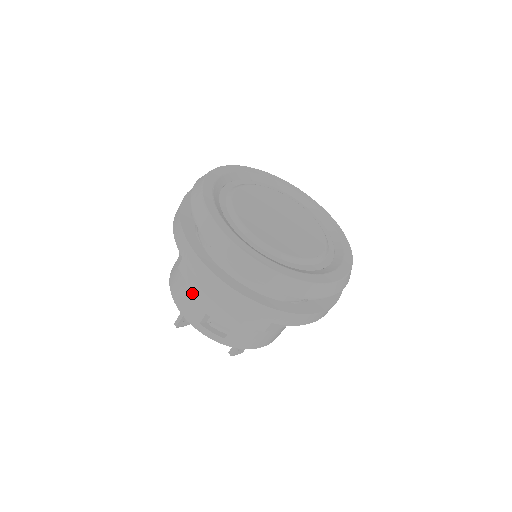
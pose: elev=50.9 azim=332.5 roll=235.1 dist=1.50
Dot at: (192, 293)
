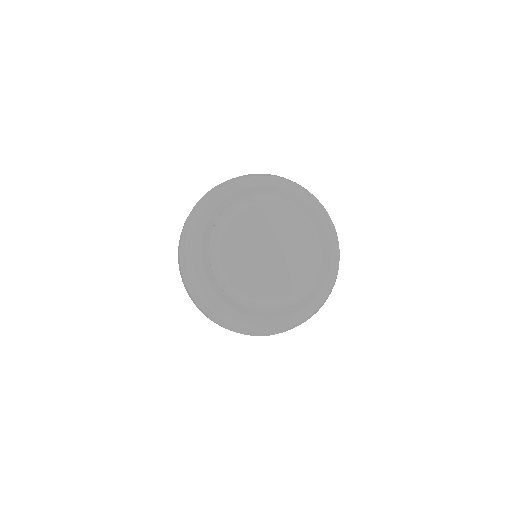
Dot at: occluded
